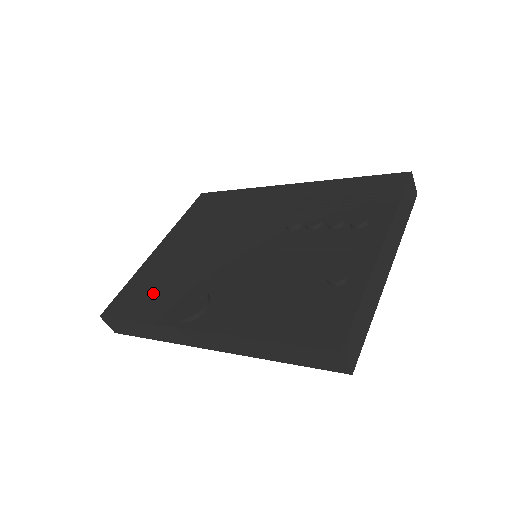
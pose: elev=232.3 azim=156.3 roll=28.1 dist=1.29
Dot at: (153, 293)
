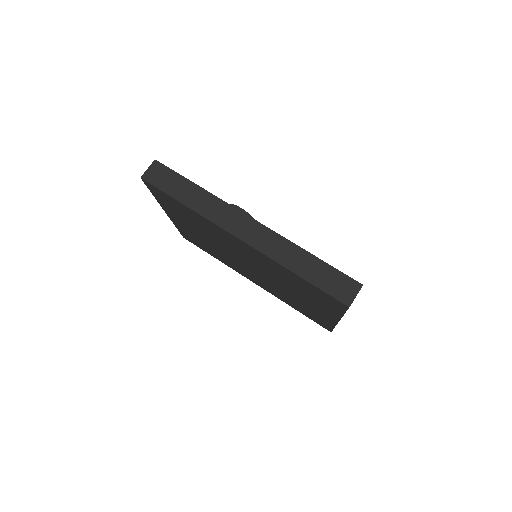
Dot at: occluded
